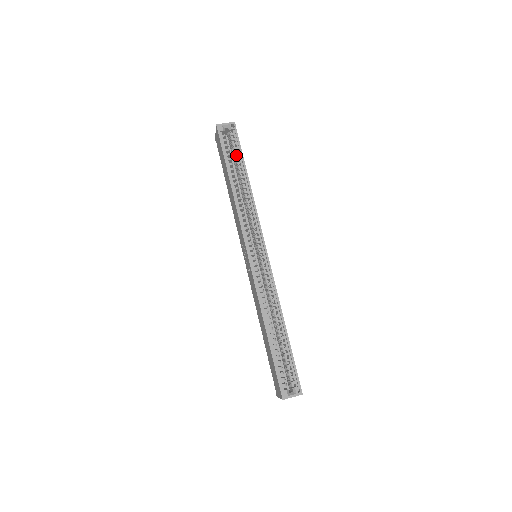
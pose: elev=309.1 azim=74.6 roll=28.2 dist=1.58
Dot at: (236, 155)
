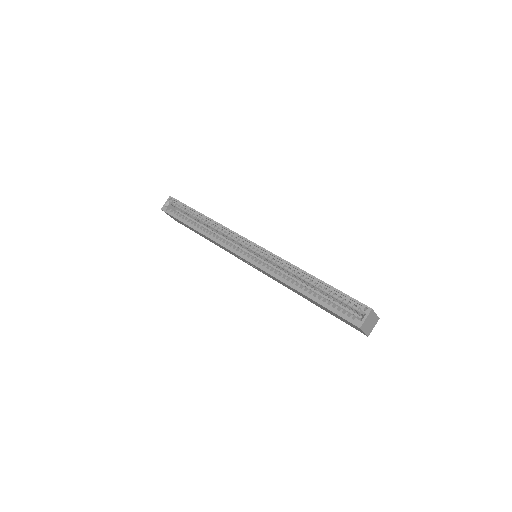
Dot at: (187, 212)
